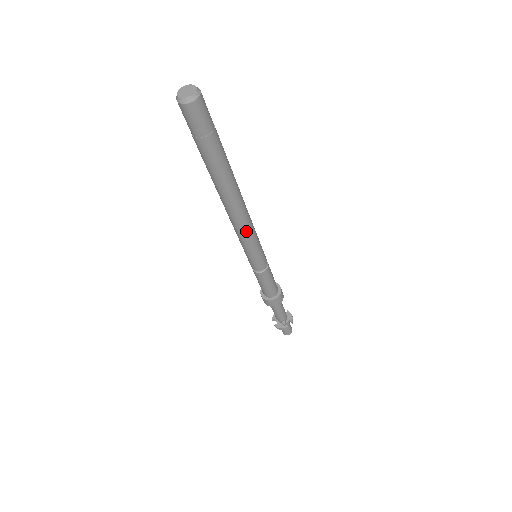
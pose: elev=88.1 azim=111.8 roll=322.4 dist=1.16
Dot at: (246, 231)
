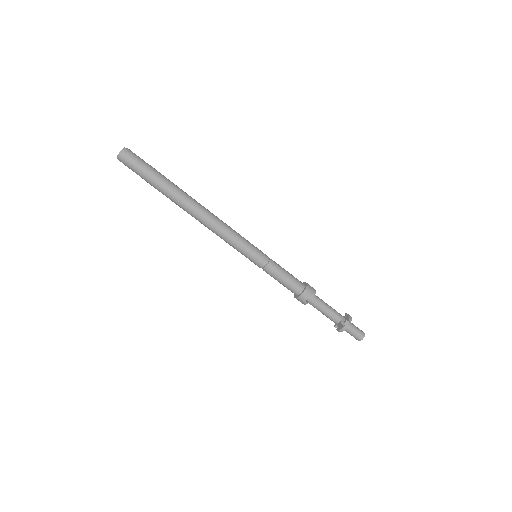
Dot at: (223, 232)
